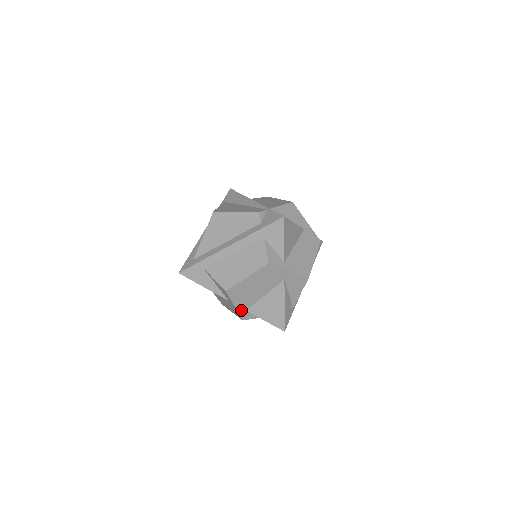
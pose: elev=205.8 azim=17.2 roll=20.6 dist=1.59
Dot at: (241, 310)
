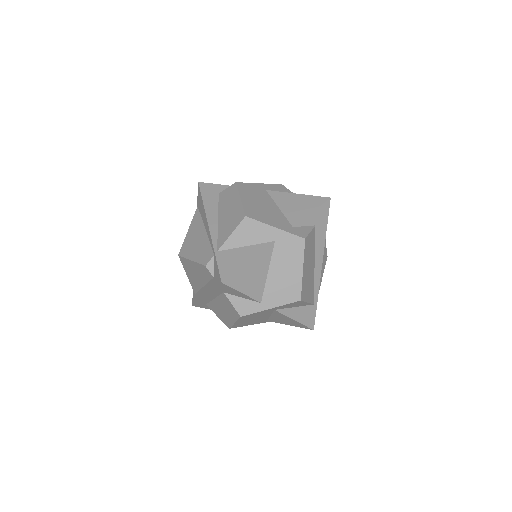
Dot at: (262, 322)
